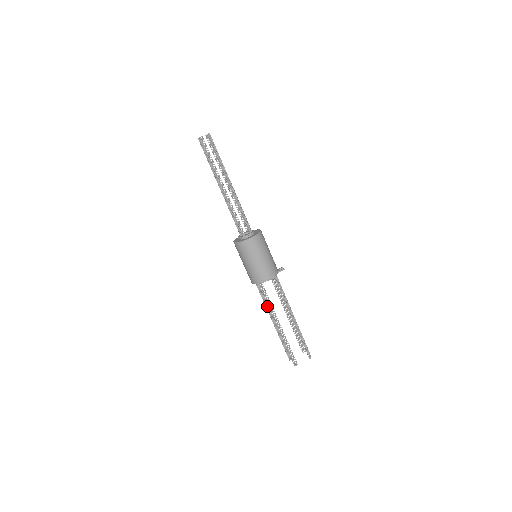
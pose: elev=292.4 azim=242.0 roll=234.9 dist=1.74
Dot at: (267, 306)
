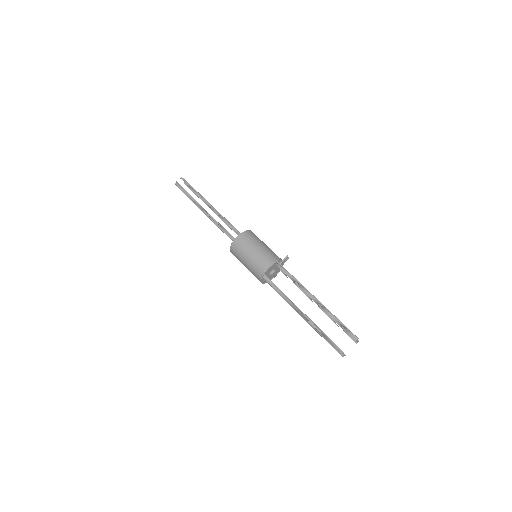
Dot at: occluded
